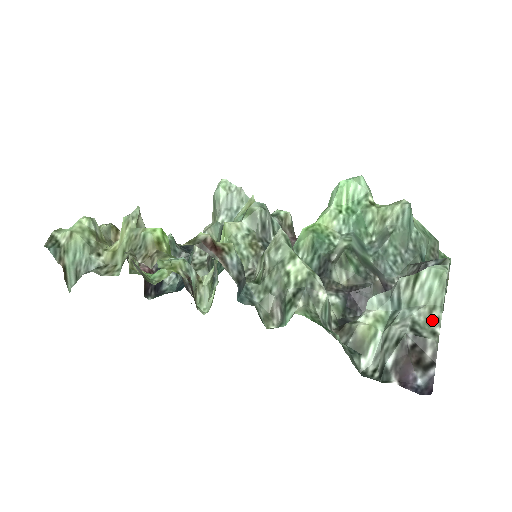
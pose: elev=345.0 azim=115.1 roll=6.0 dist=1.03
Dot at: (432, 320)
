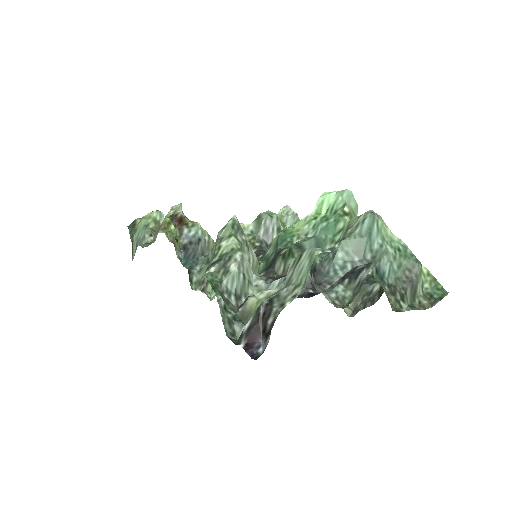
Dot at: (291, 295)
